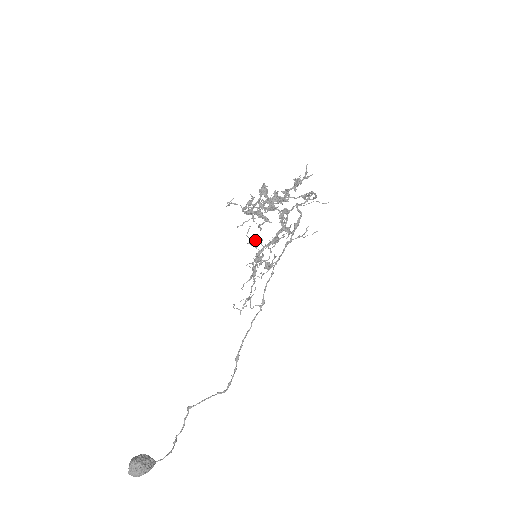
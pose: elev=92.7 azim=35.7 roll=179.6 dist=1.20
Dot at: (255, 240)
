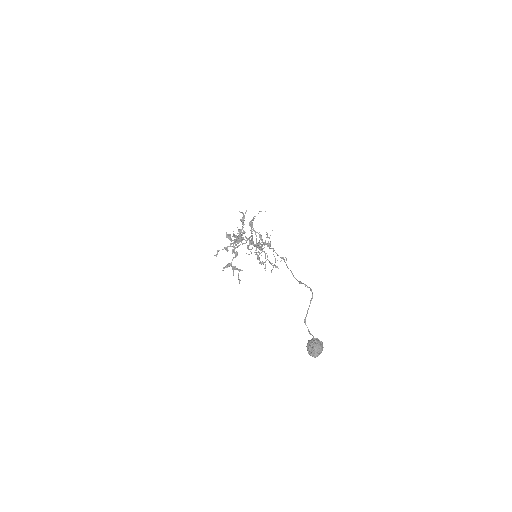
Dot at: (249, 245)
